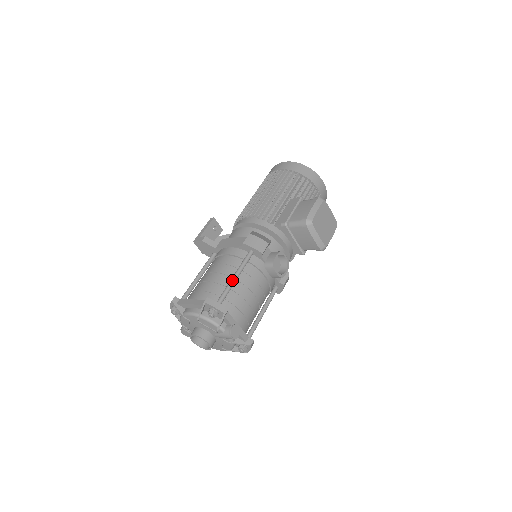
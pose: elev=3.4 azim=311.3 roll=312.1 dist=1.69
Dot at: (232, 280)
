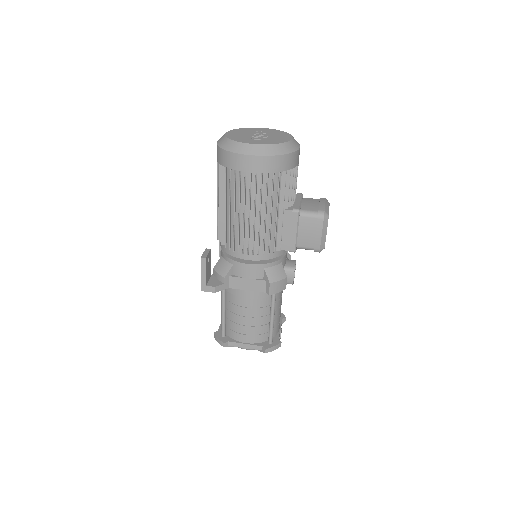
Dot at: (273, 322)
